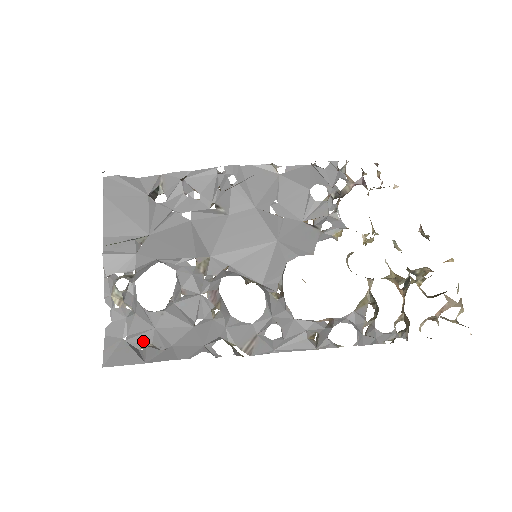
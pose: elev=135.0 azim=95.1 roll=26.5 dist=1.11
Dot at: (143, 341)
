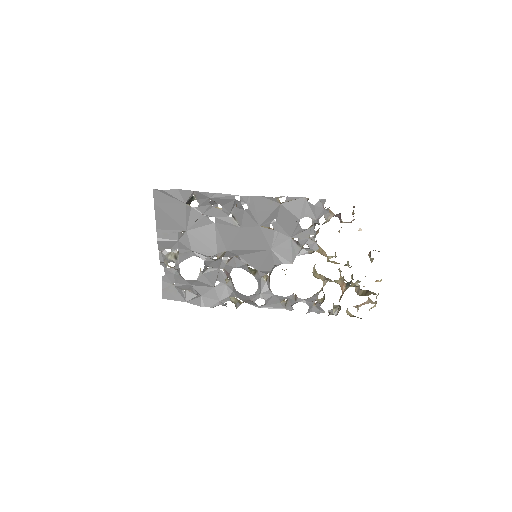
Dot at: (184, 288)
